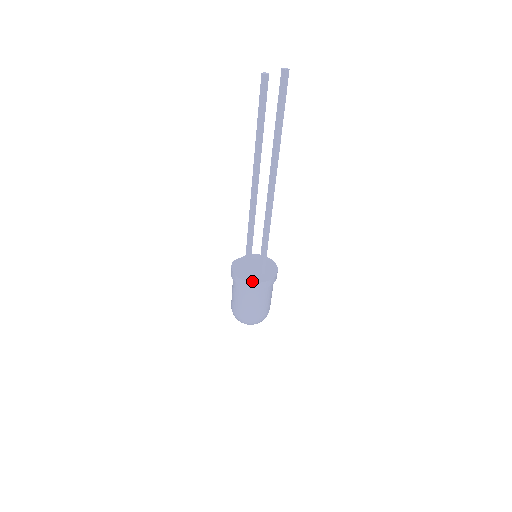
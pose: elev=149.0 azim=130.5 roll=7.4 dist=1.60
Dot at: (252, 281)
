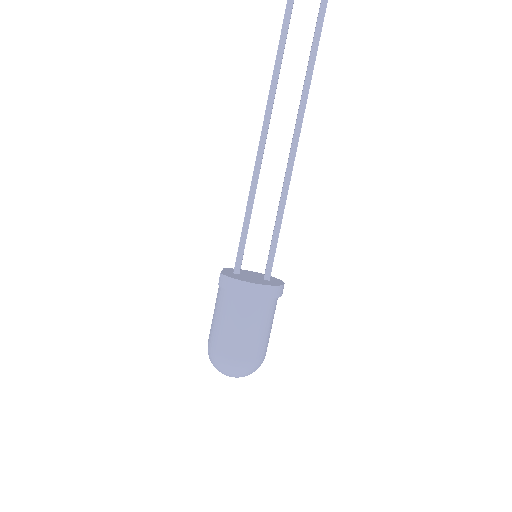
Dot at: (273, 285)
